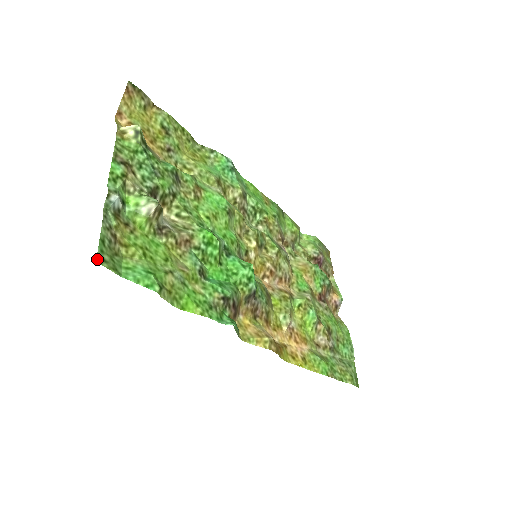
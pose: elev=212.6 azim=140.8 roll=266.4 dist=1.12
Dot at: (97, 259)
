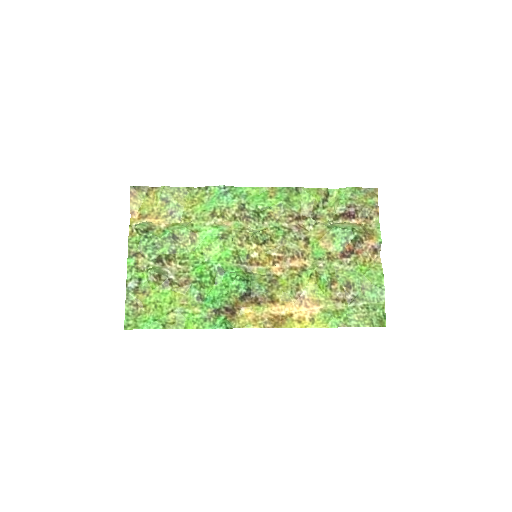
Dot at: (124, 327)
